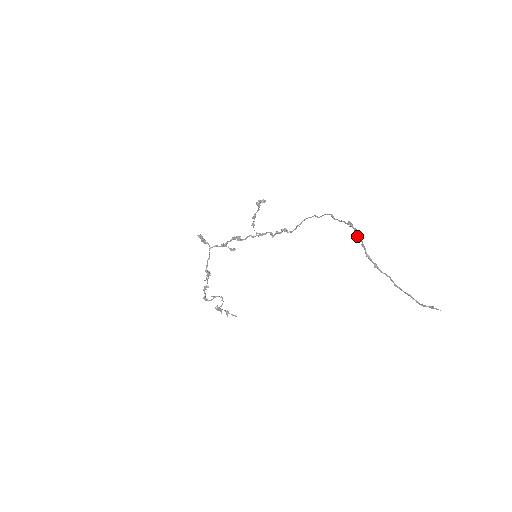
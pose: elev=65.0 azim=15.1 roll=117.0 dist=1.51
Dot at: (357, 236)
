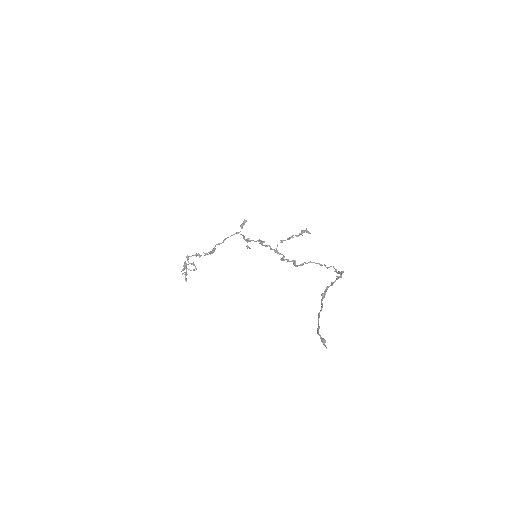
Dot at: (337, 277)
